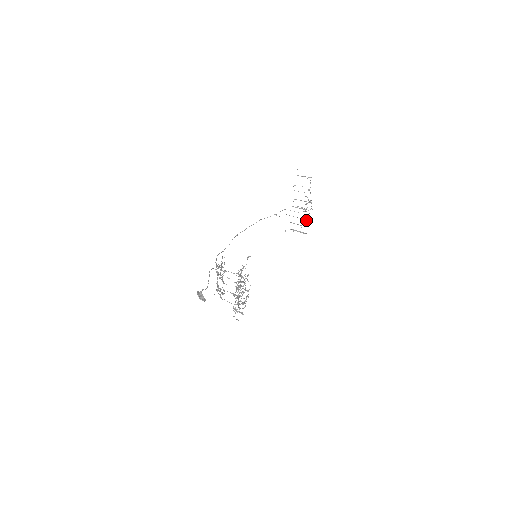
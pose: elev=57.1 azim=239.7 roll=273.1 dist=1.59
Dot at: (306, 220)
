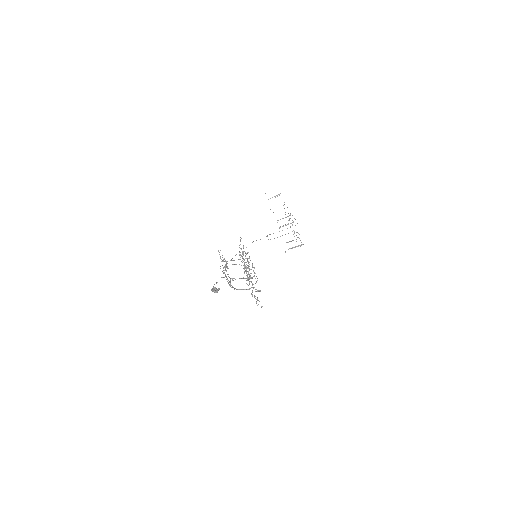
Dot at: occluded
